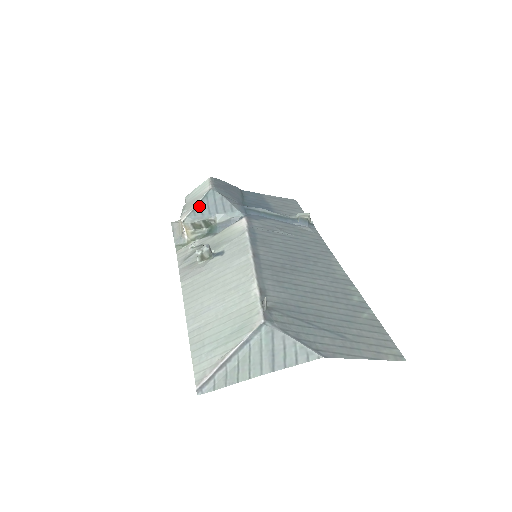
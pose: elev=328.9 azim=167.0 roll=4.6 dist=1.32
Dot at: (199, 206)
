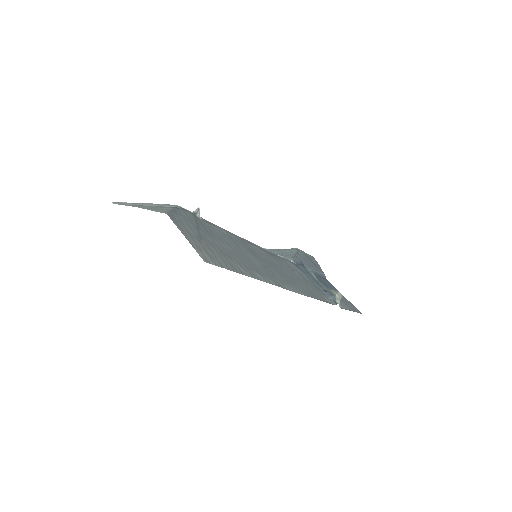
Dot at: (278, 249)
